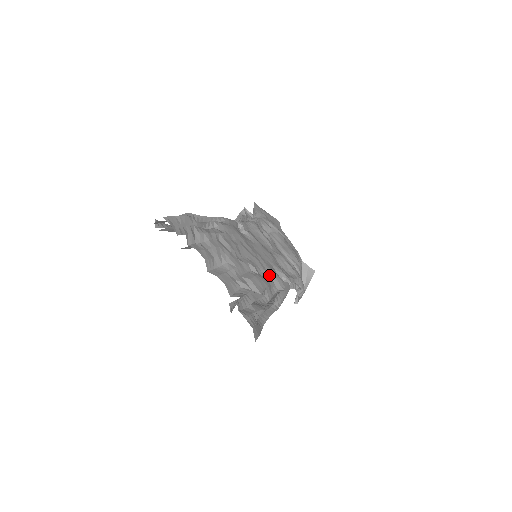
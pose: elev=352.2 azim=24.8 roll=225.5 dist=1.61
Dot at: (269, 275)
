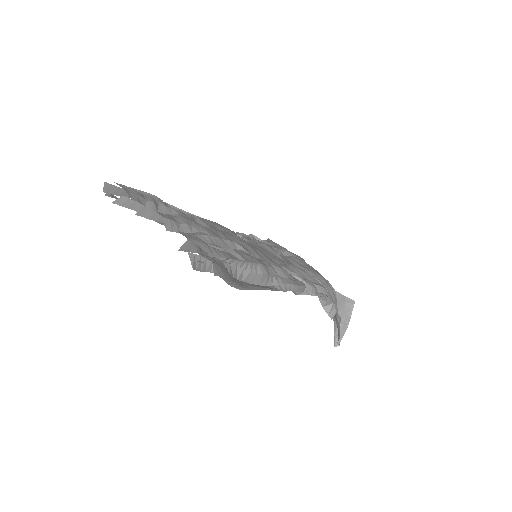
Dot at: (268, 263)
